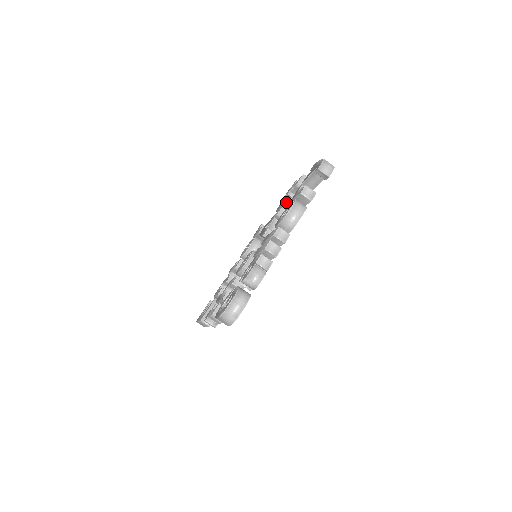
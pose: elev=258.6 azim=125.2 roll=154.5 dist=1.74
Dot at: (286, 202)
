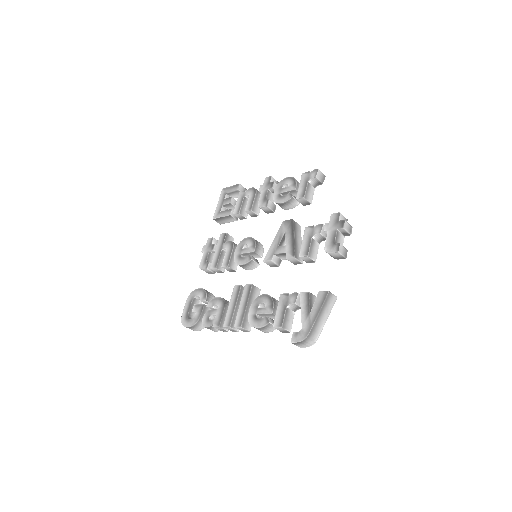
Dot at: (301, 257)
